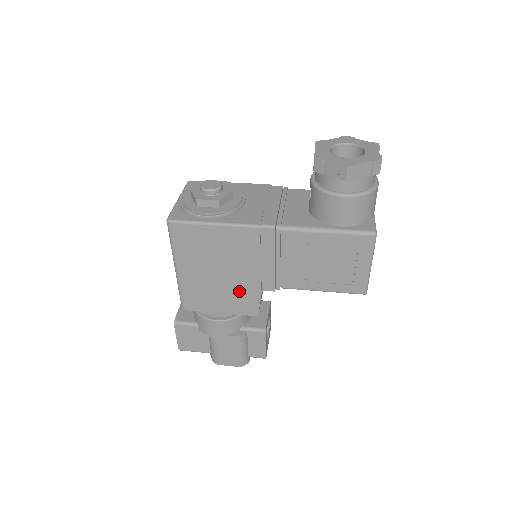
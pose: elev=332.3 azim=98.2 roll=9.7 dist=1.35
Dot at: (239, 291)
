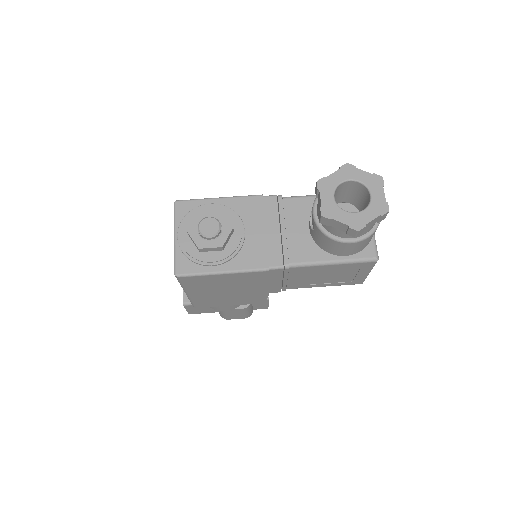
Dot at: (248, 296)
